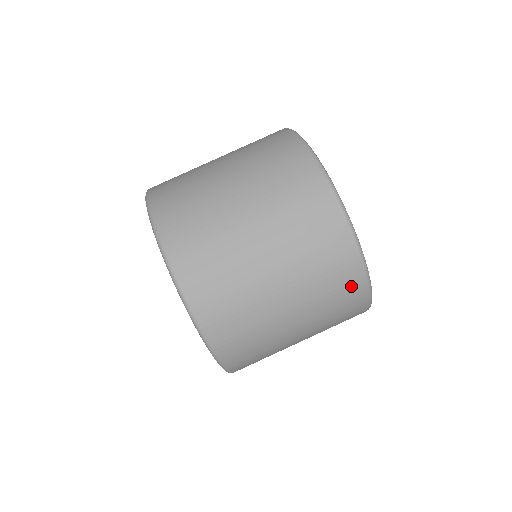
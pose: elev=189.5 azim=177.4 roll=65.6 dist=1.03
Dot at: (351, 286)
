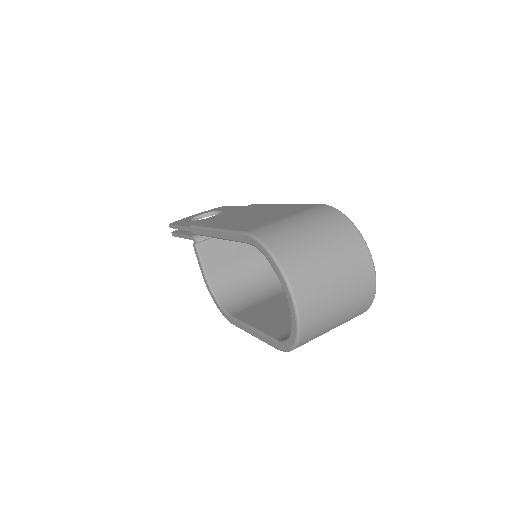
Dot at: (362, 312)
